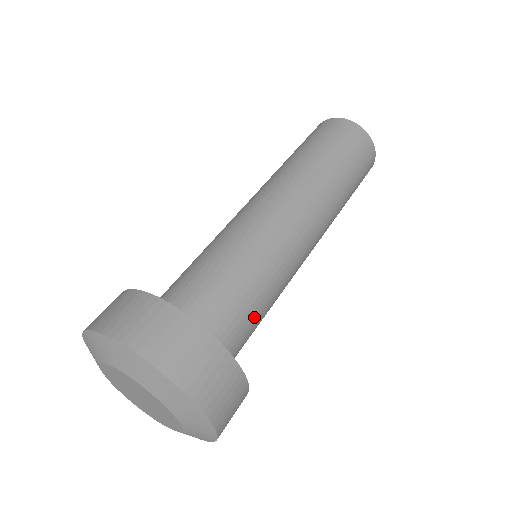
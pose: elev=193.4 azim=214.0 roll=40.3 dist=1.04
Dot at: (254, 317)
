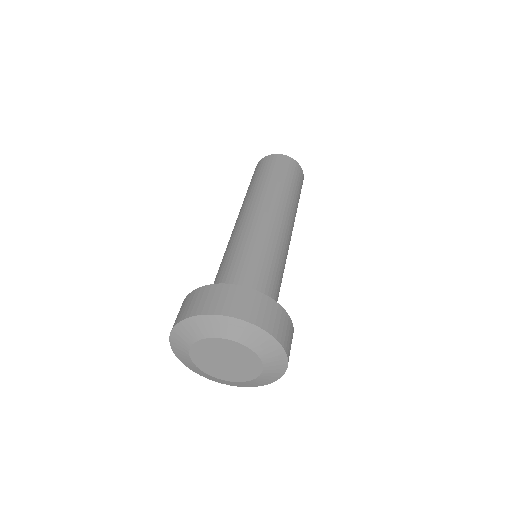
Dot at: occluded
